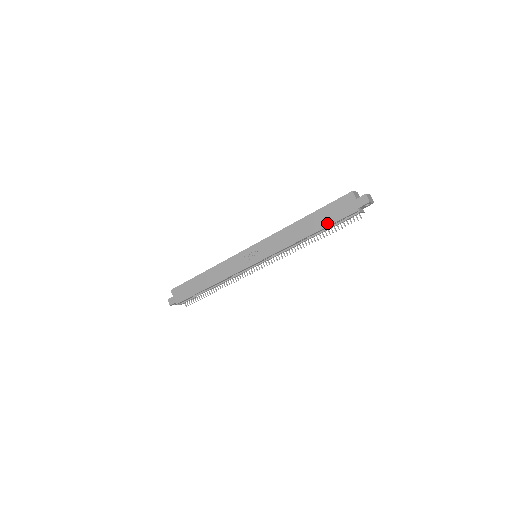
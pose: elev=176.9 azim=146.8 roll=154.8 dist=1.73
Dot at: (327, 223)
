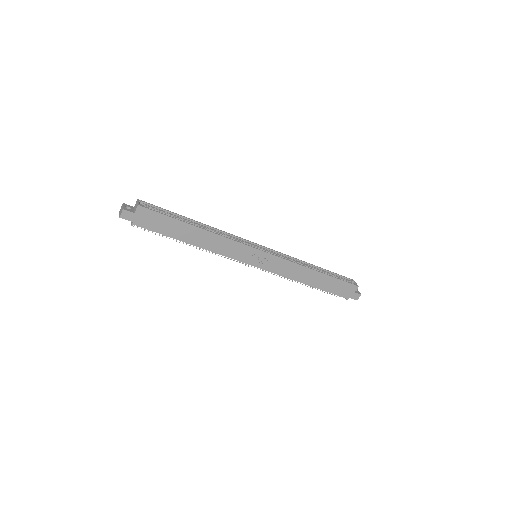
Dot at: (327, 289)
